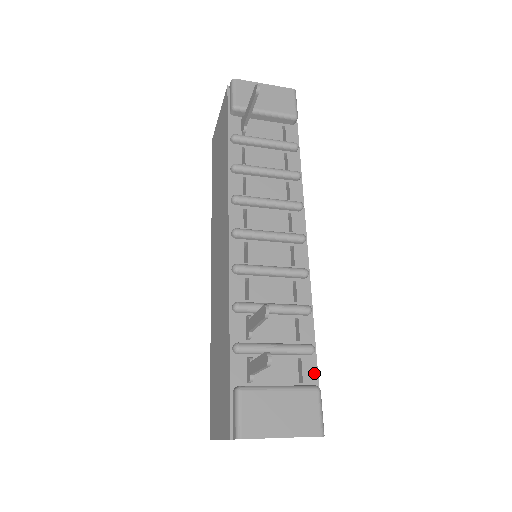
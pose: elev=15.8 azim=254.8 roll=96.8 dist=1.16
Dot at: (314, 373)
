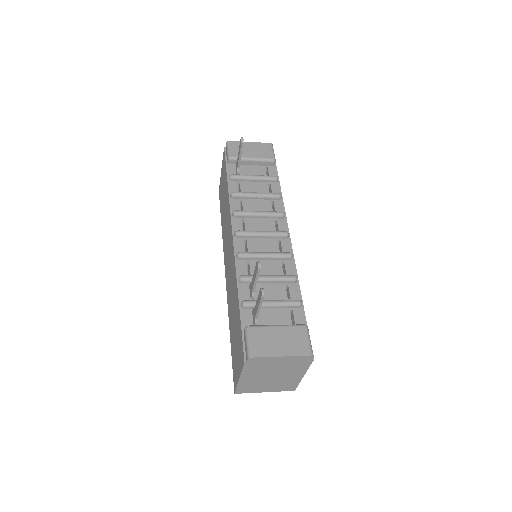
Dot at: (303, 319)
